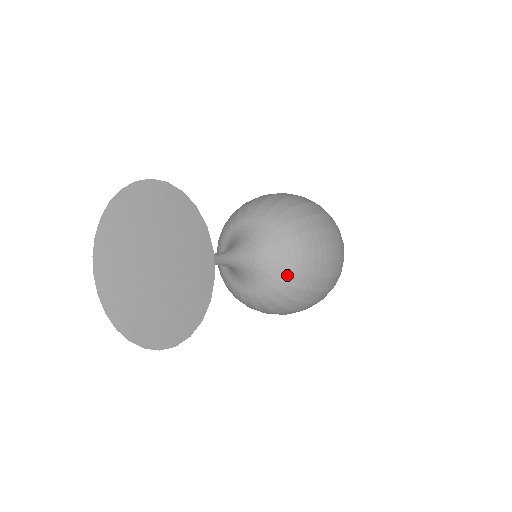
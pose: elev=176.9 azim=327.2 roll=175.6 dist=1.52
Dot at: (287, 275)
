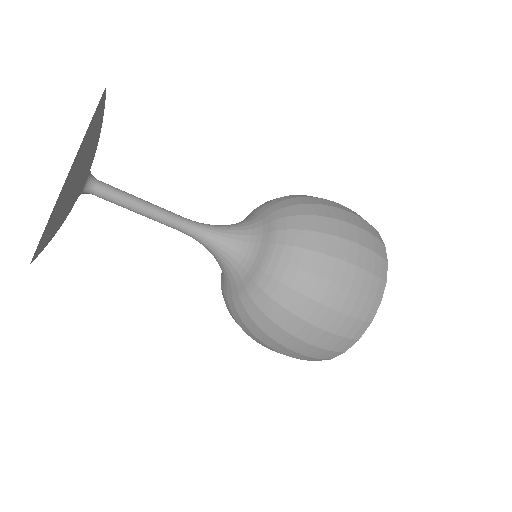
Dot at: (276, 206)
